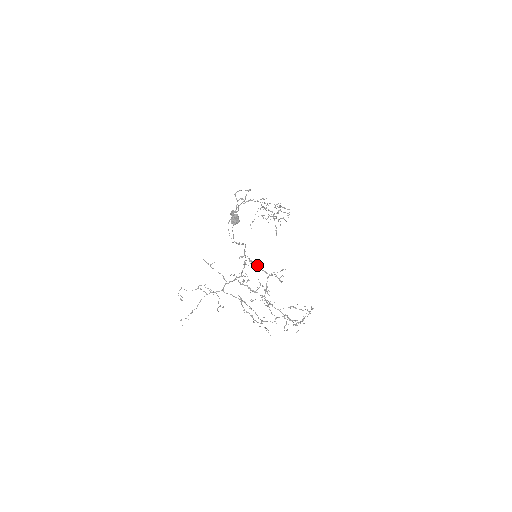
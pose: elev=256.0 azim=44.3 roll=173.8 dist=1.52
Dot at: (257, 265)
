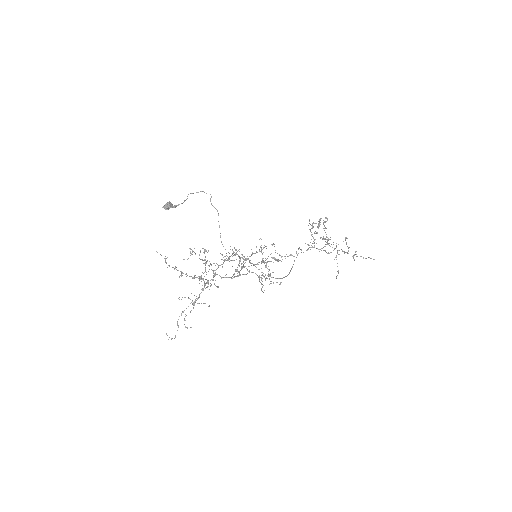
Dot at: (232, 250)
